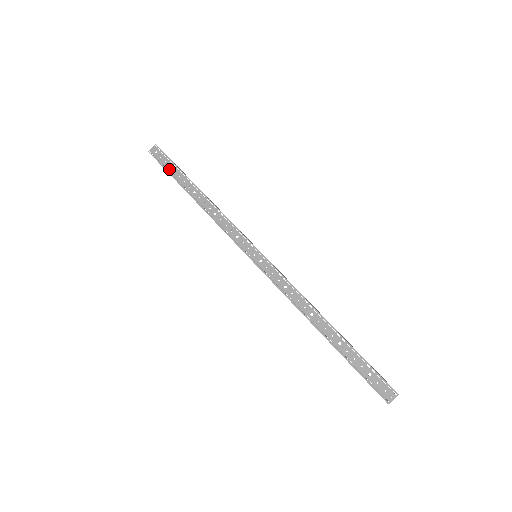
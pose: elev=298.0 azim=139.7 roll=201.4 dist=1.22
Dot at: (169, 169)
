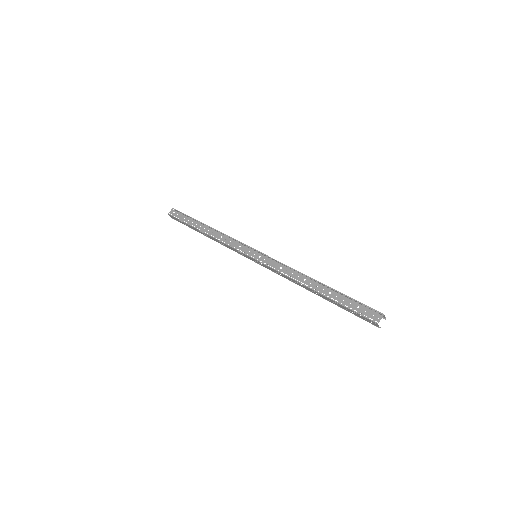
Dot at: (184, 220)
